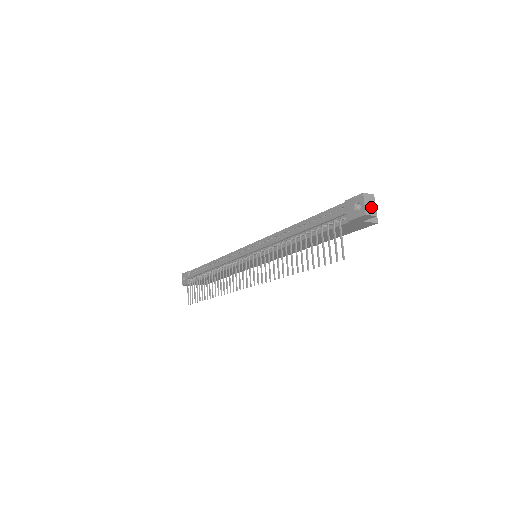
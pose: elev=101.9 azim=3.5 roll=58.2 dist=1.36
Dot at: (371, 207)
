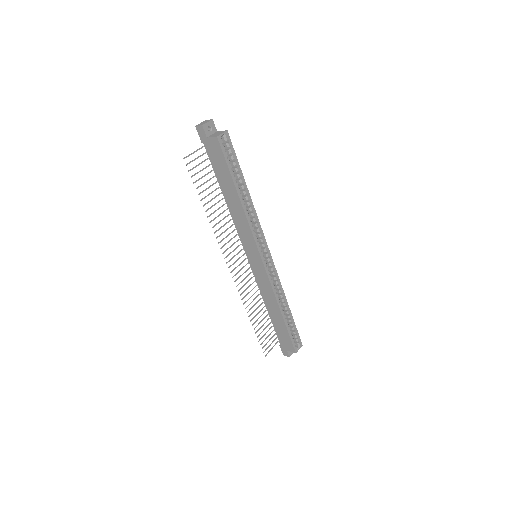
Dot at: (203, 123)
